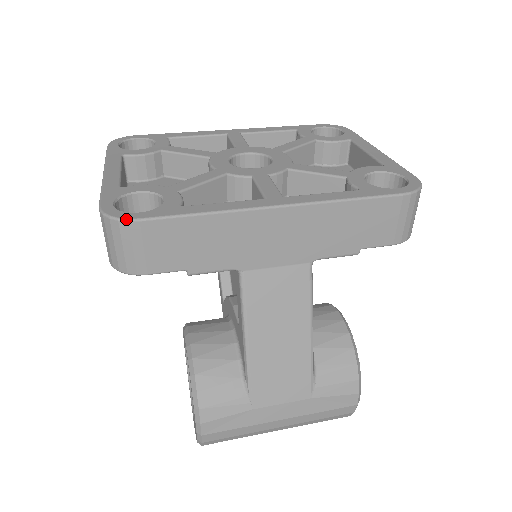
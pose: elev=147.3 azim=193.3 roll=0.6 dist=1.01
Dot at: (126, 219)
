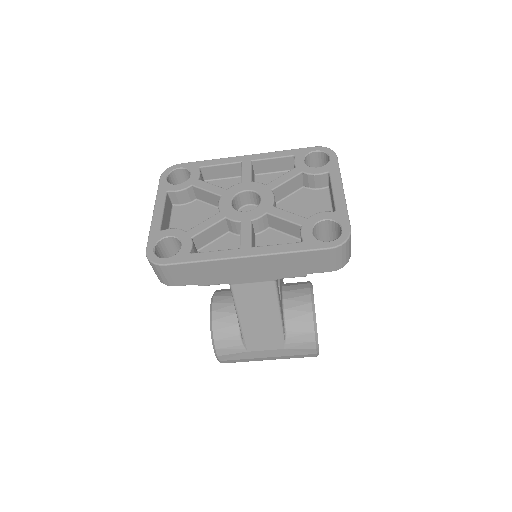
Dot at: (158, 264)
